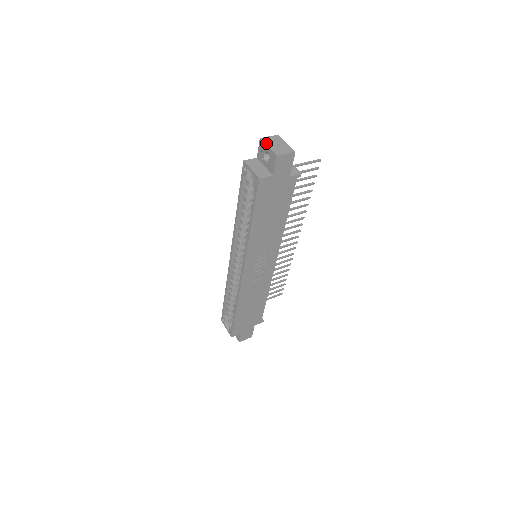
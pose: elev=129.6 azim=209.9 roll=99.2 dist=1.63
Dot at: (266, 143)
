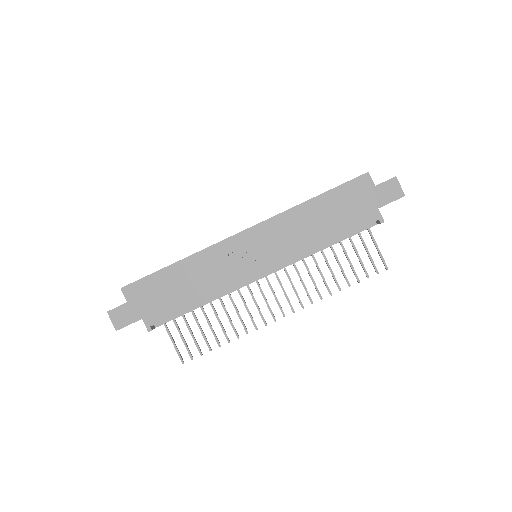
Dot at: occluded
